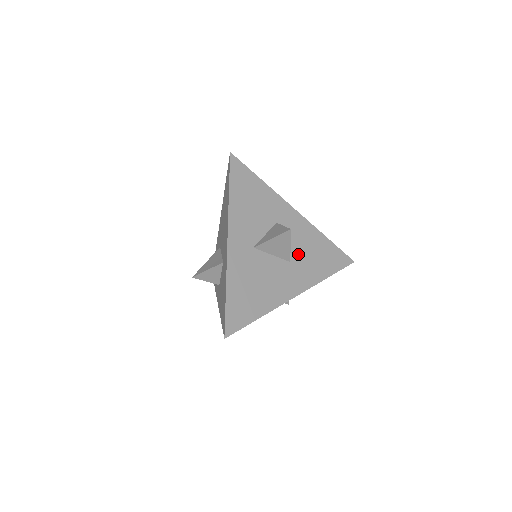
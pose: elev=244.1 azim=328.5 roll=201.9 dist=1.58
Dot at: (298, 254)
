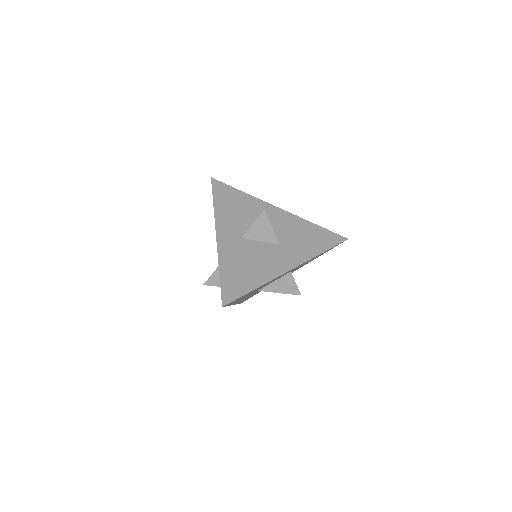
Dot at: (287, 238)
